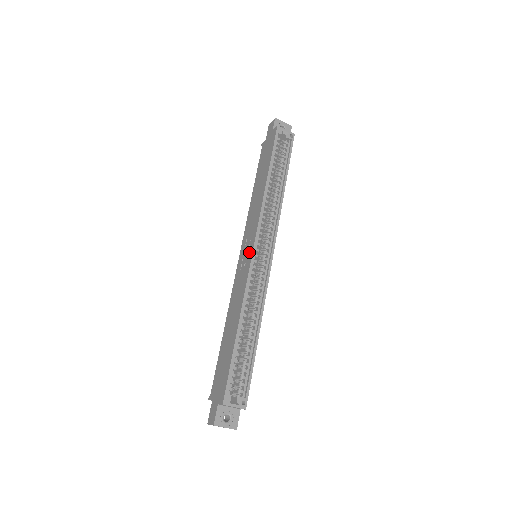
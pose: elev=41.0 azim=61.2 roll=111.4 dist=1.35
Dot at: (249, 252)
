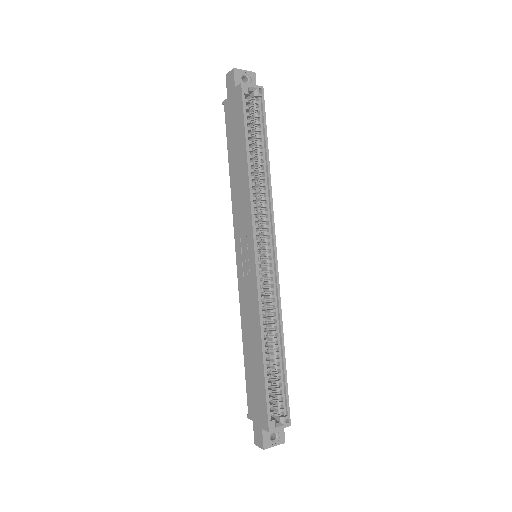
Dot at: (250, 259)
